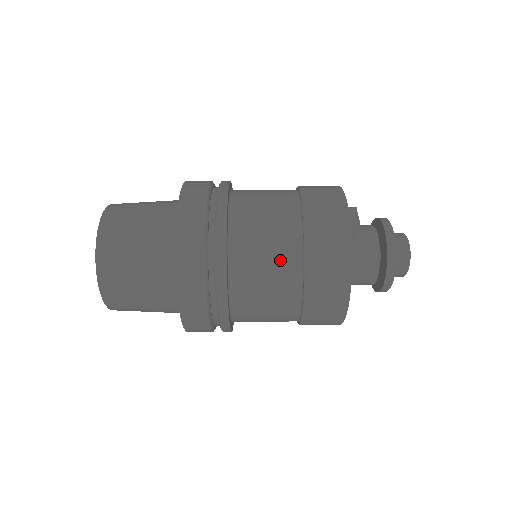
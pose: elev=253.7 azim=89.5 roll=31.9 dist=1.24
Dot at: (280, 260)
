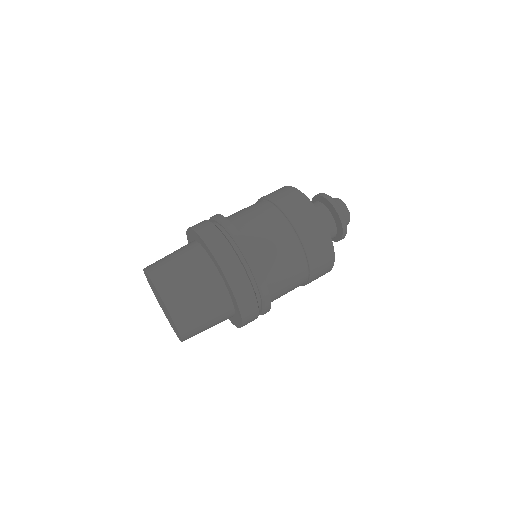
Dot at: (258, 209)
